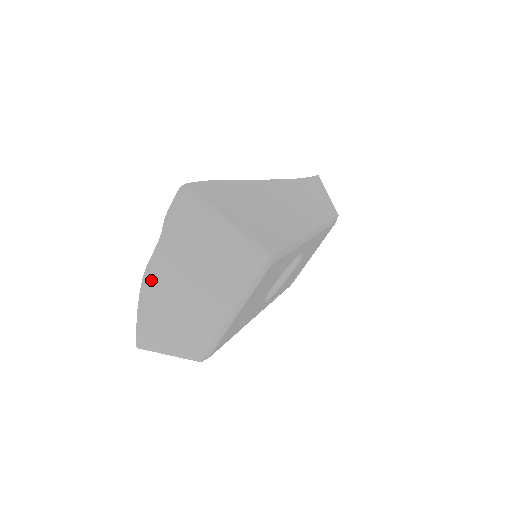
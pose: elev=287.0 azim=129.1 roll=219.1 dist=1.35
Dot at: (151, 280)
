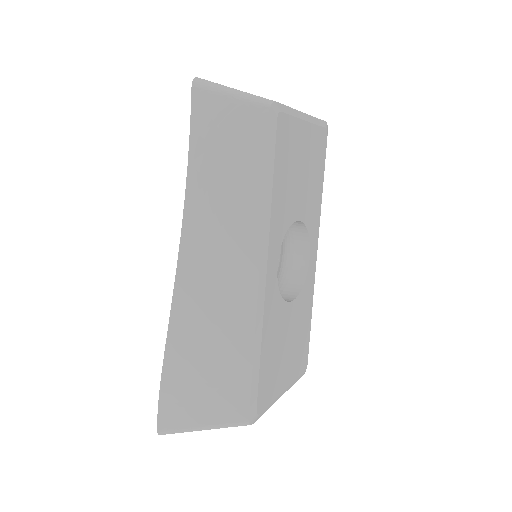
Dot at: occluded
